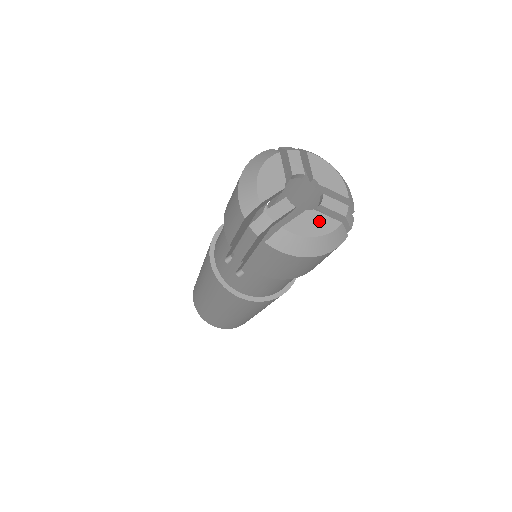
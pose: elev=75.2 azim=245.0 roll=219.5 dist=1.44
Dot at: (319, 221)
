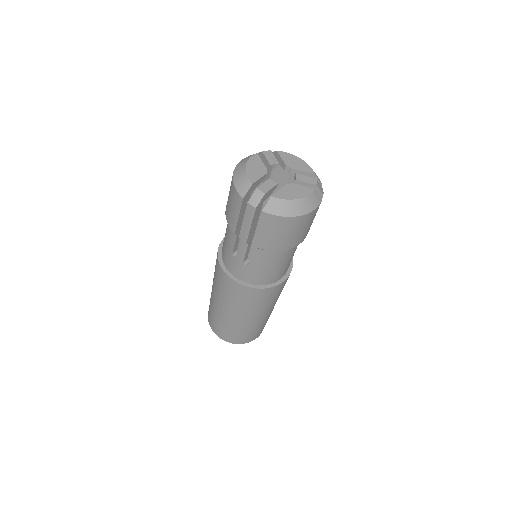
Dot at: (298, 189)
